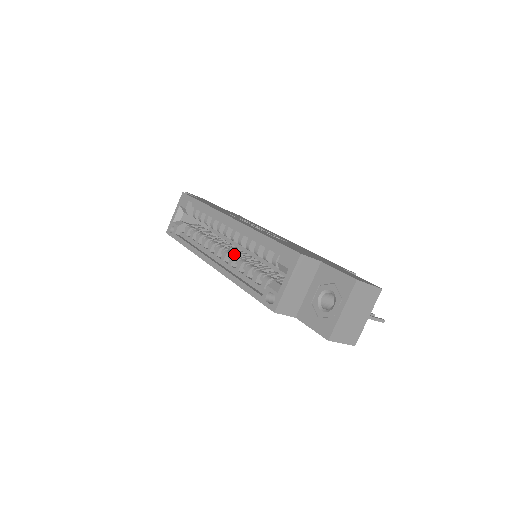
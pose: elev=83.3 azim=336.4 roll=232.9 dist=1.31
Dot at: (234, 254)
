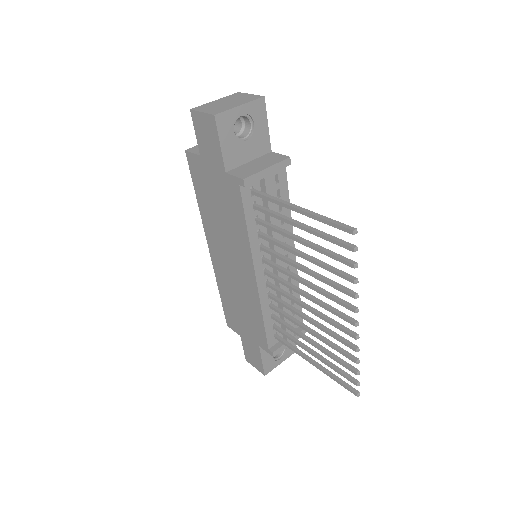
Dot at: occluded
